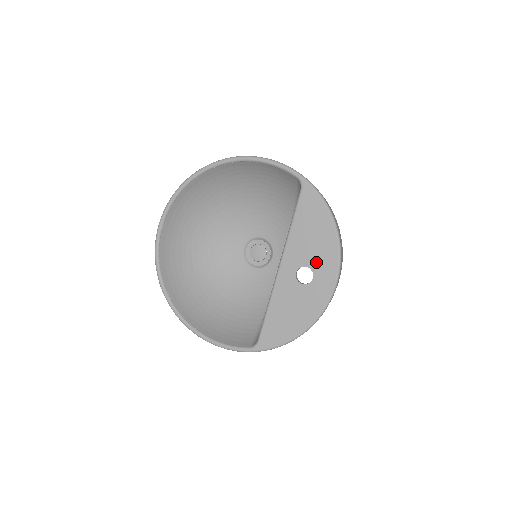
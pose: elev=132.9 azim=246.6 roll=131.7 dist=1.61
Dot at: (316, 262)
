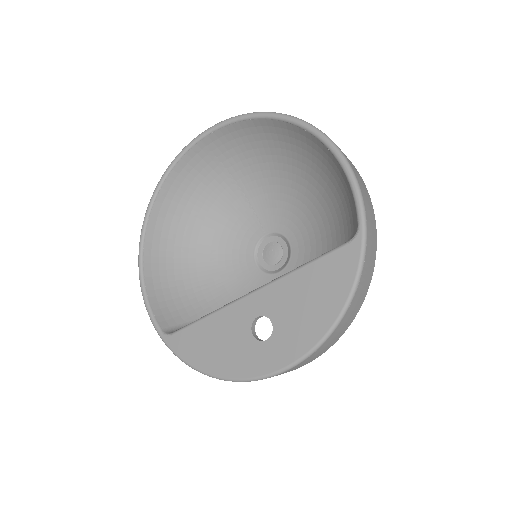
Dot at: (284, 330)
